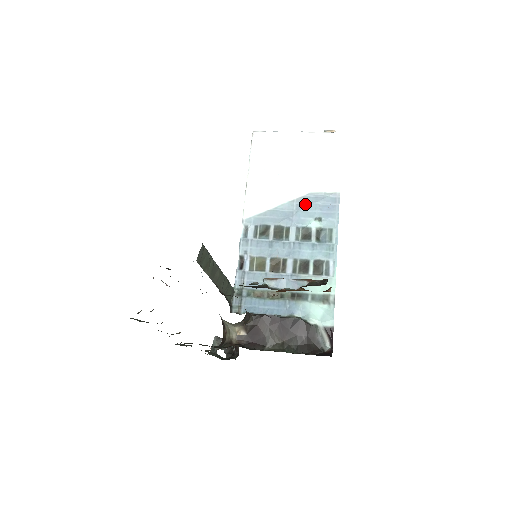
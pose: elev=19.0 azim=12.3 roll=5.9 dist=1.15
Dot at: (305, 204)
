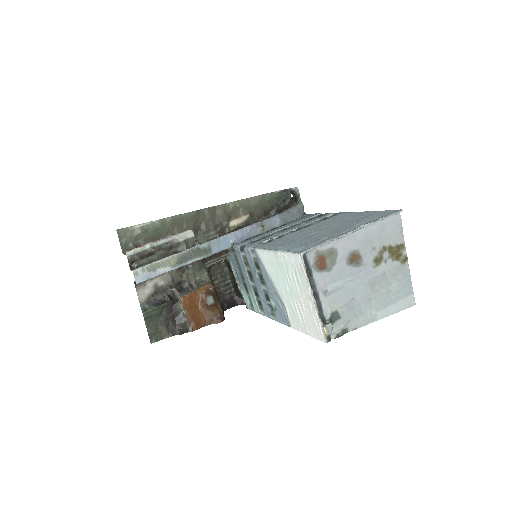
Dot at: (278, 299)
